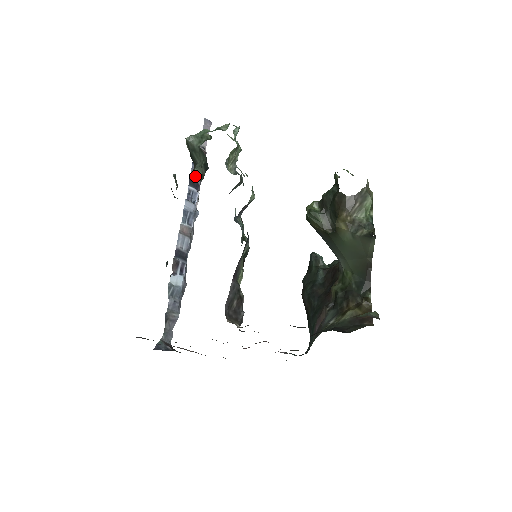
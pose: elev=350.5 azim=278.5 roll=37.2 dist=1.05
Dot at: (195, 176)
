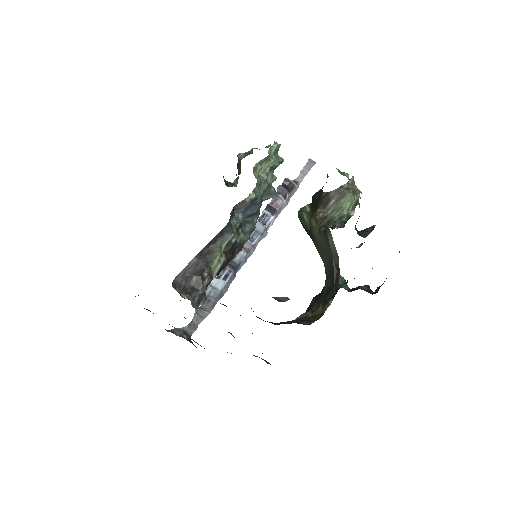
Dot at: (230, 184)
